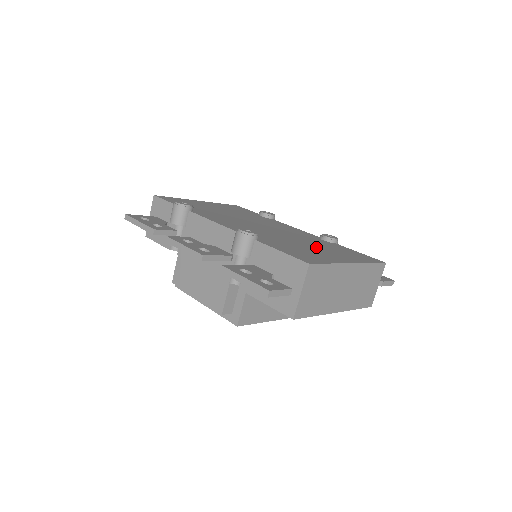
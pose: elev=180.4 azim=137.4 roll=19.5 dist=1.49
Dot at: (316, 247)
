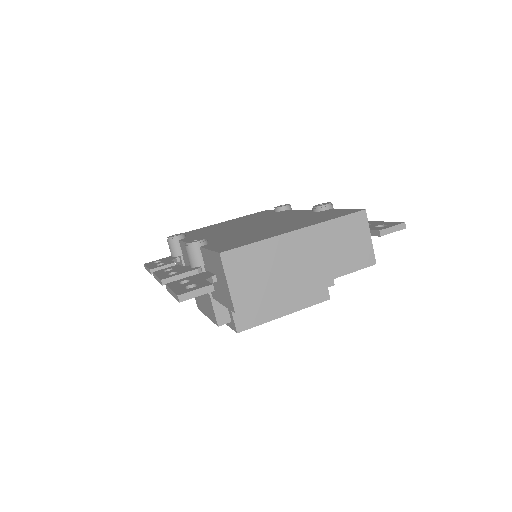
Dot at: (279, 226)
